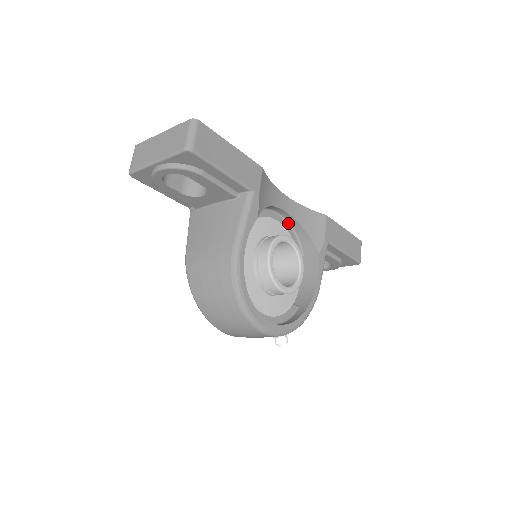
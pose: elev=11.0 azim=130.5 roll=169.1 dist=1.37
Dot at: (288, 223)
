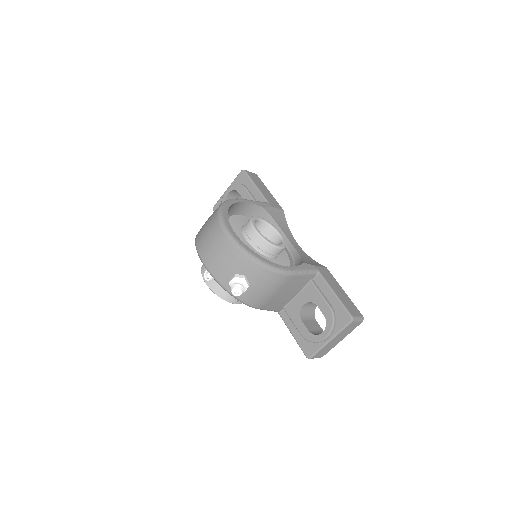
Dot at: (292, 256)
